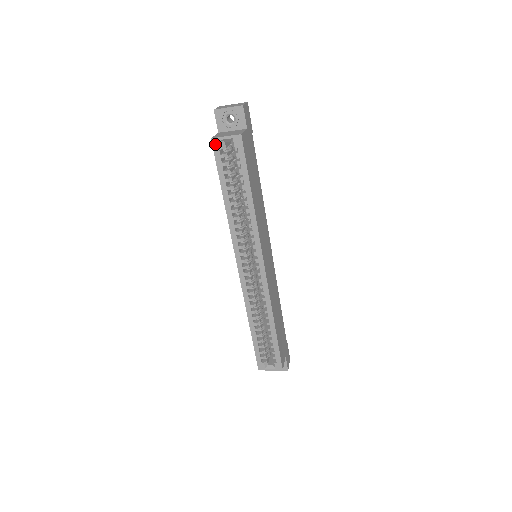
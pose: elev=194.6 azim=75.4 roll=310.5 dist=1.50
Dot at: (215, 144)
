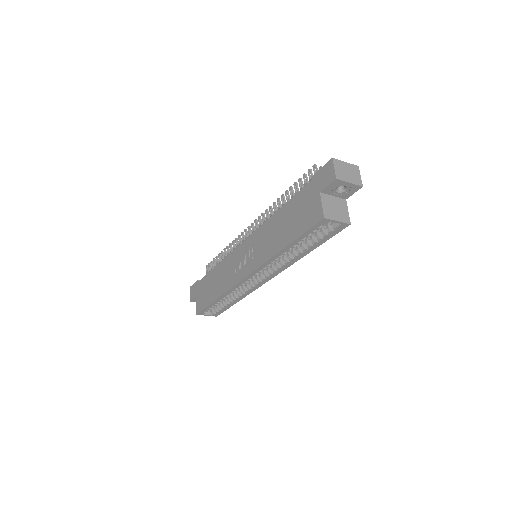
Dot at: (323, 222)
